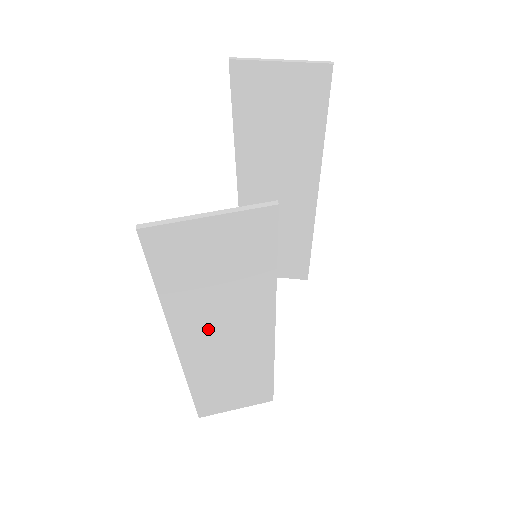
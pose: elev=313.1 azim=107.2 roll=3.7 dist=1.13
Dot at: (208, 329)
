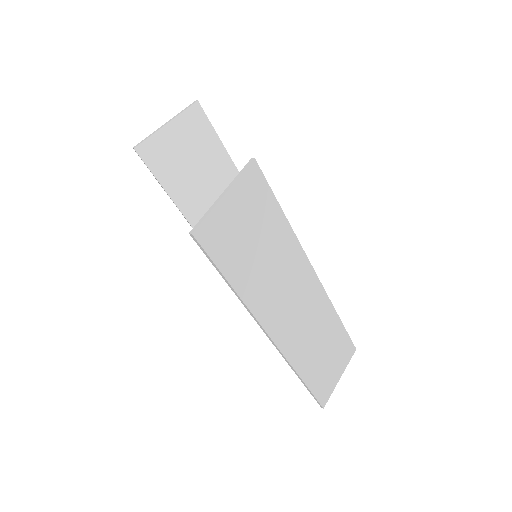
Dot at: (277, 301)
